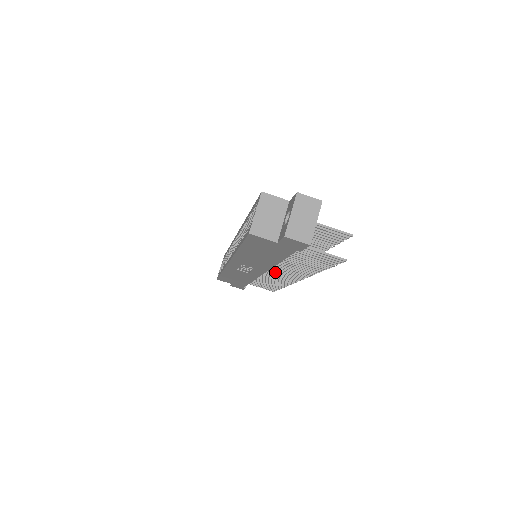
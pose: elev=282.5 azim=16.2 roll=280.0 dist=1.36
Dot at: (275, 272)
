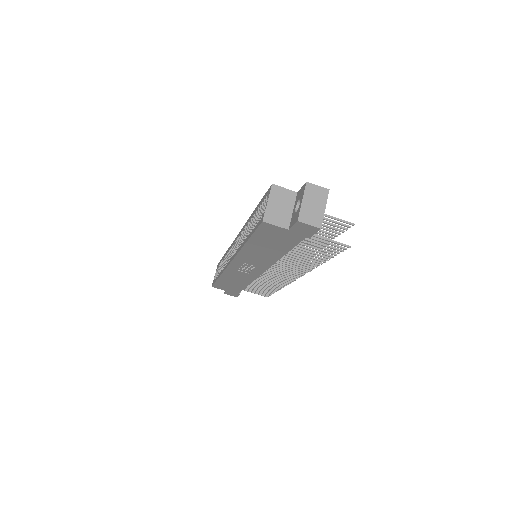
Dot at: (275, 271)
